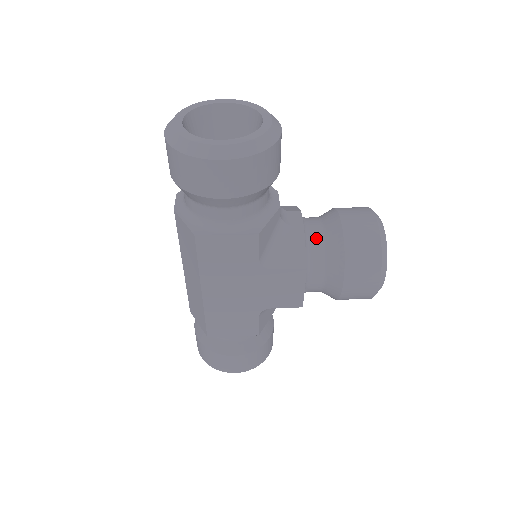
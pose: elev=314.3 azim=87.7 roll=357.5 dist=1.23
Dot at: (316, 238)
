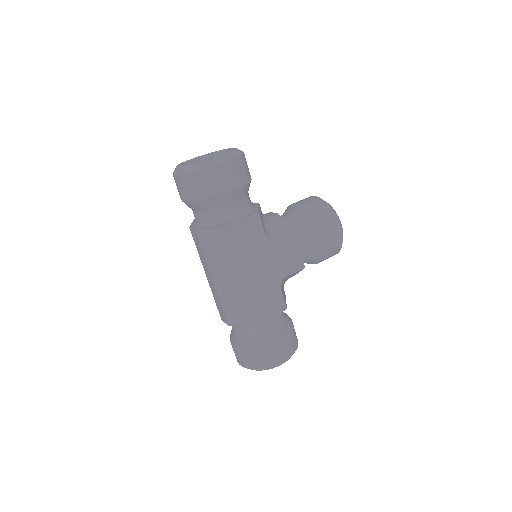
Dot at: (289, 219)
